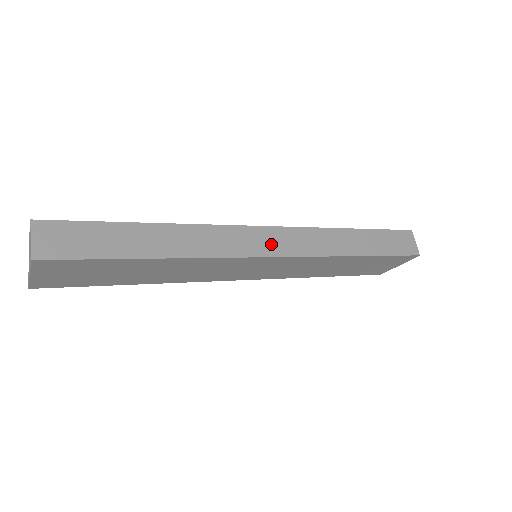
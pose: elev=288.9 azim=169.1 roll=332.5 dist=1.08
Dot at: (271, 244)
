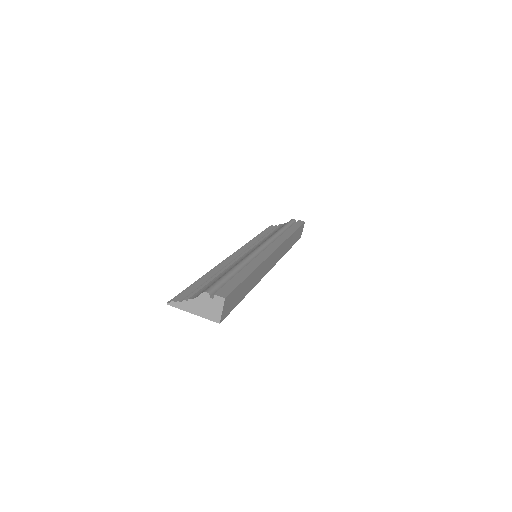
Dot at: (274, 260)
